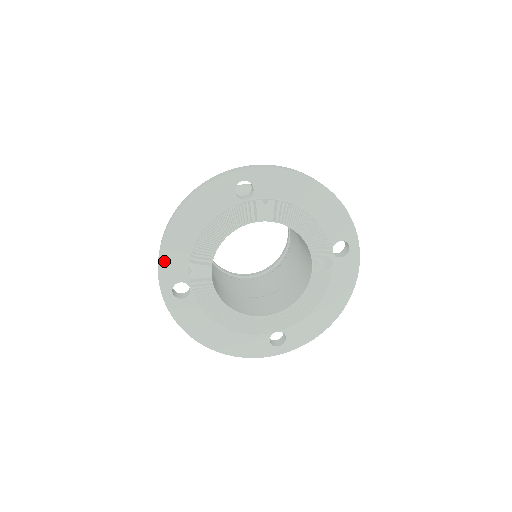
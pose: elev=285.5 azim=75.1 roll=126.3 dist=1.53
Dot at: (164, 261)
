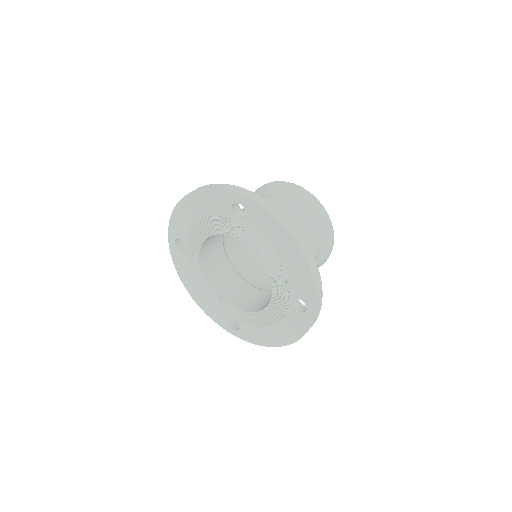
Dot at: (174, 219)
